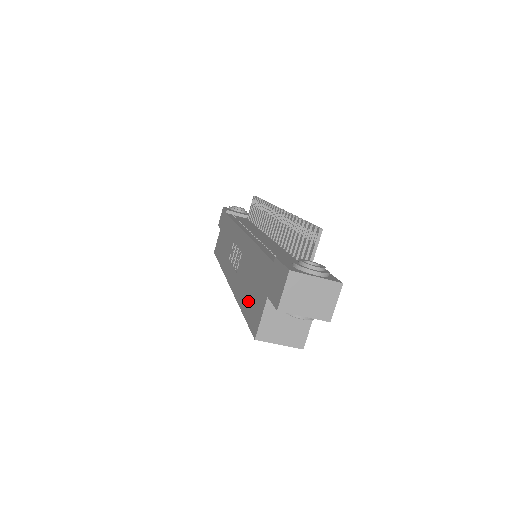
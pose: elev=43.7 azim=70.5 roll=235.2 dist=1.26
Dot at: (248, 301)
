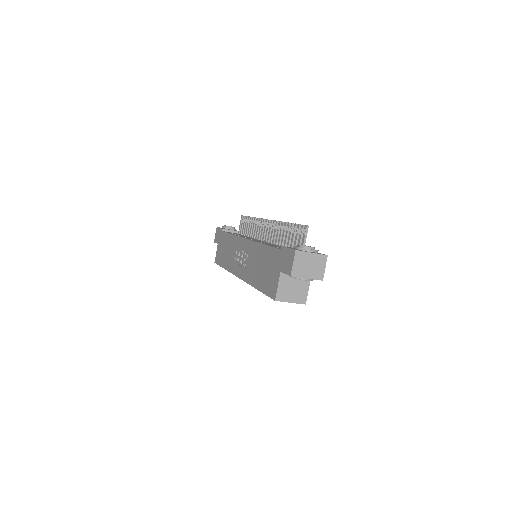
Dot at: (263, 281)
